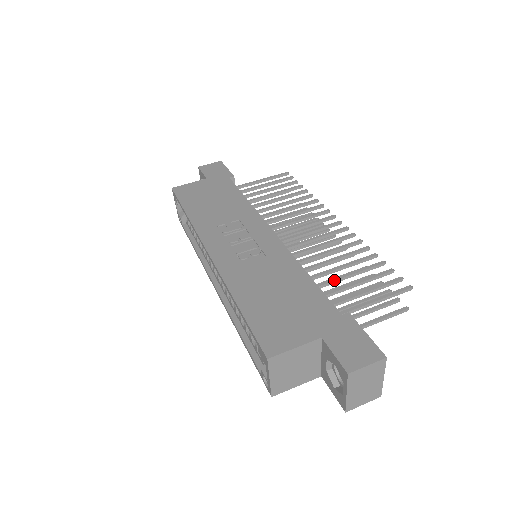
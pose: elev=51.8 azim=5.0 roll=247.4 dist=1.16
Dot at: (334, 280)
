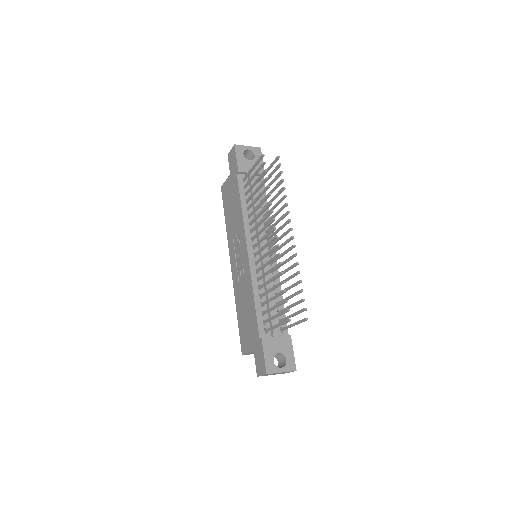
Dot at: (267, 302)
